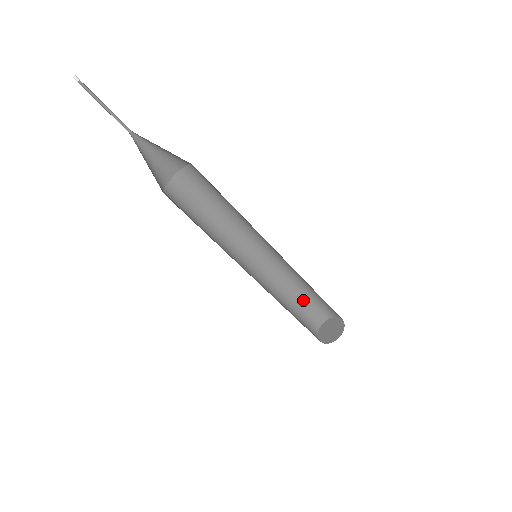
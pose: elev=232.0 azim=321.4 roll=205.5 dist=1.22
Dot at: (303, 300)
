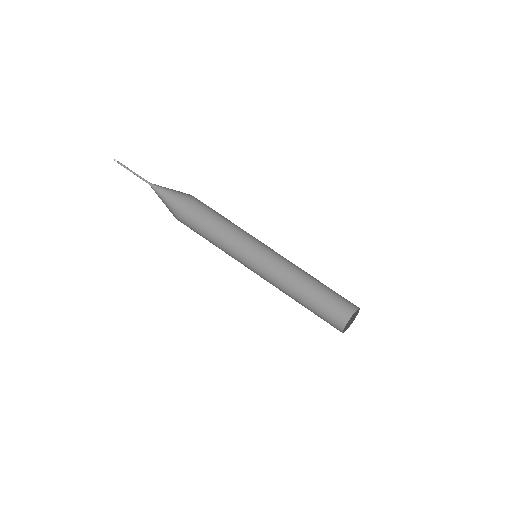
Dot at: (317, 302)
